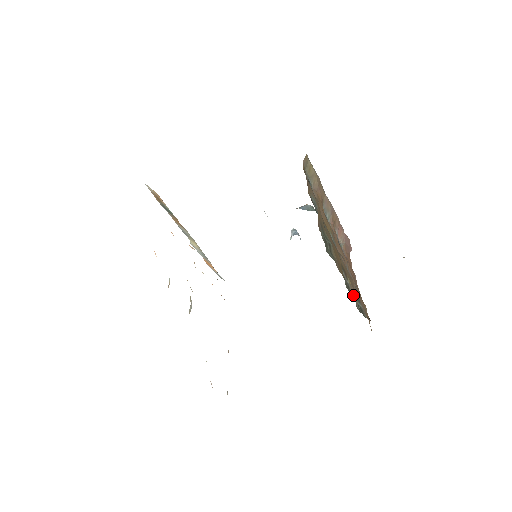
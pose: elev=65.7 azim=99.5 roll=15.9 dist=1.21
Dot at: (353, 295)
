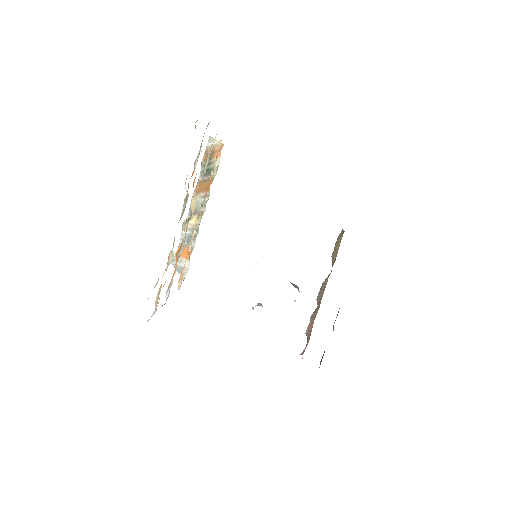
Dot at: occluded
